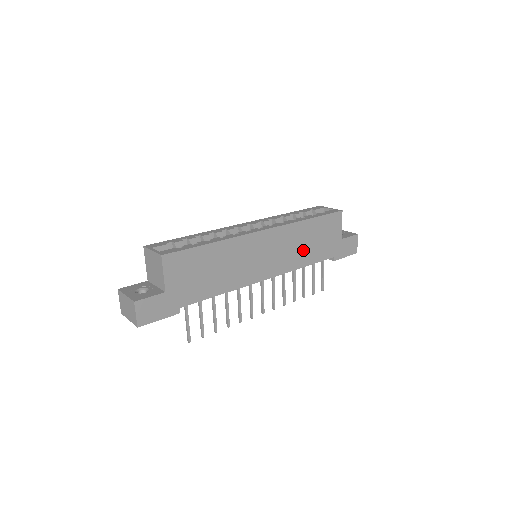
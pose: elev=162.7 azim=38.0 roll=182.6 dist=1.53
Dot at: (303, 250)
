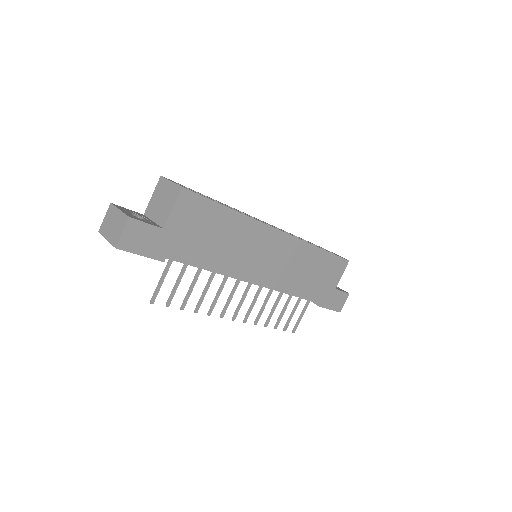
Dot at: (301, 276)
